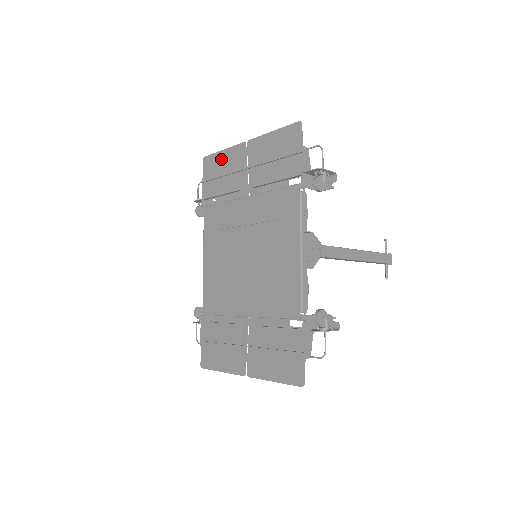
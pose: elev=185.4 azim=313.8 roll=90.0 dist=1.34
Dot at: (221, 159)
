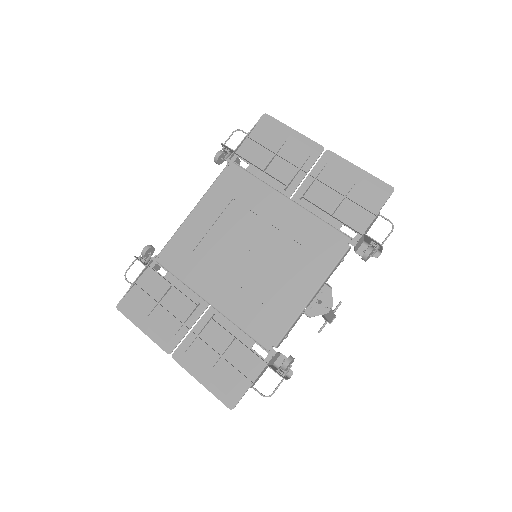
Dot at: (285, 136)
